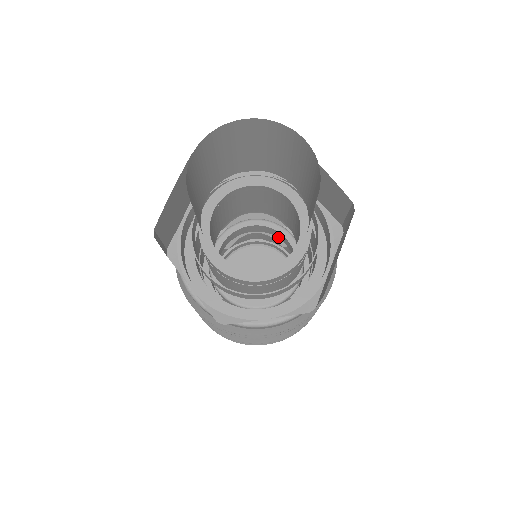
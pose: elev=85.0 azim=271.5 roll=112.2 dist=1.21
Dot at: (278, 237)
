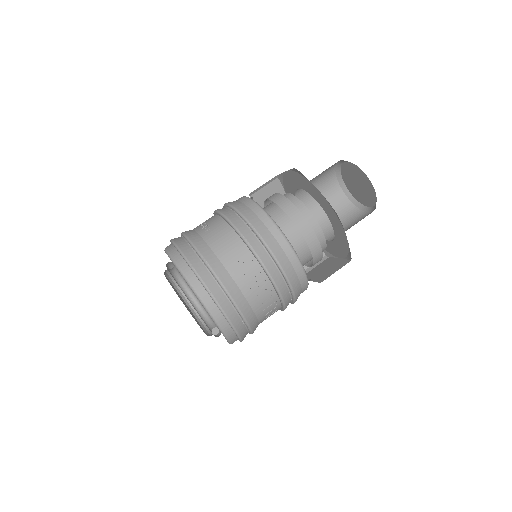
Dot at: occluded
